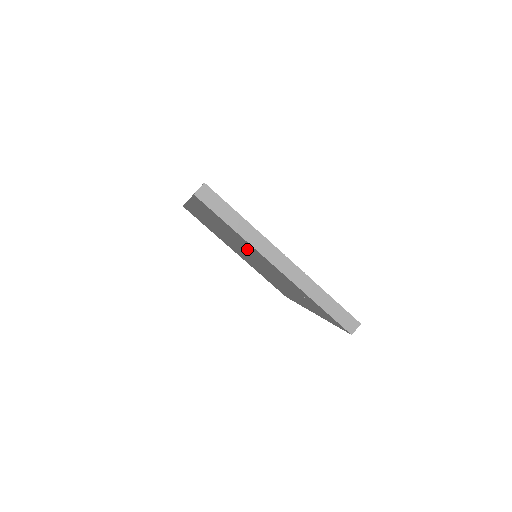
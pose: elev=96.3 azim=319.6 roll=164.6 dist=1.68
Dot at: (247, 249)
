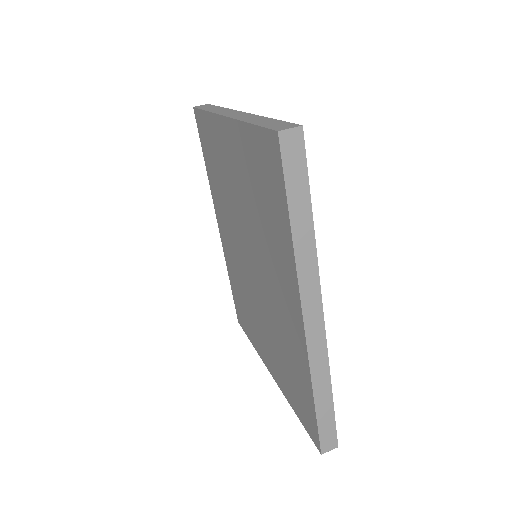
Dot at: (230, 188)
